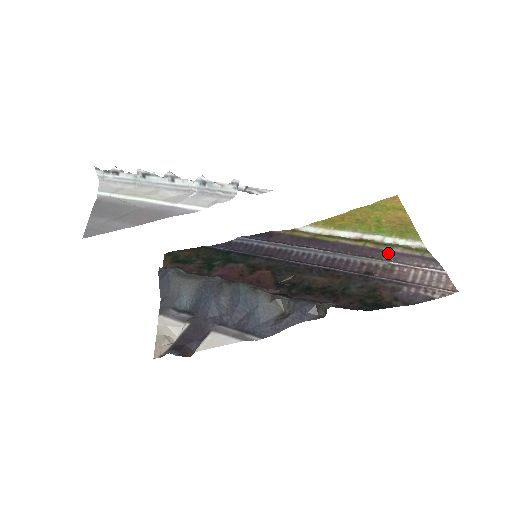
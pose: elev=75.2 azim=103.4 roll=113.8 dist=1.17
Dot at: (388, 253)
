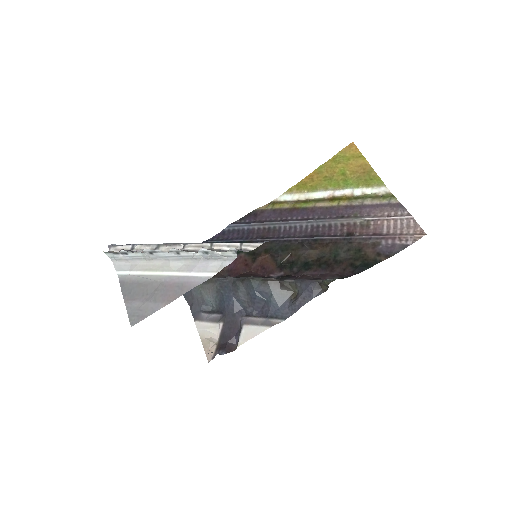
Dot at: (361, 208)
